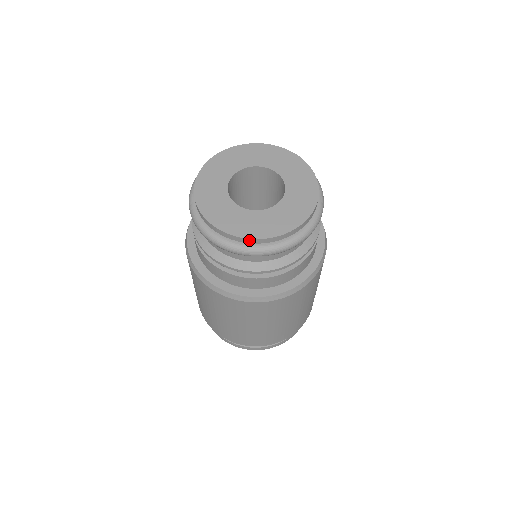
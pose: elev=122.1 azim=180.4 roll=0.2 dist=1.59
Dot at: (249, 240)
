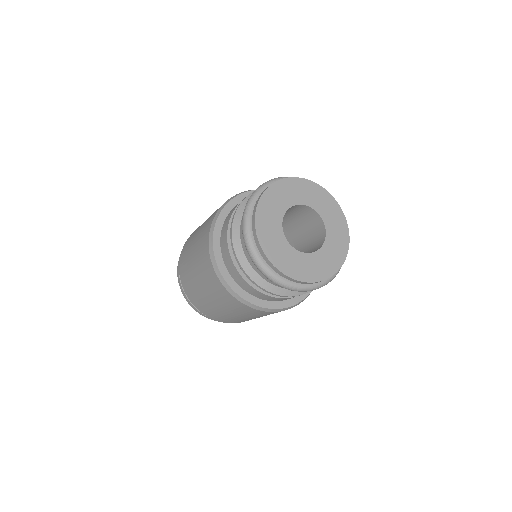
Dot at: occluded
